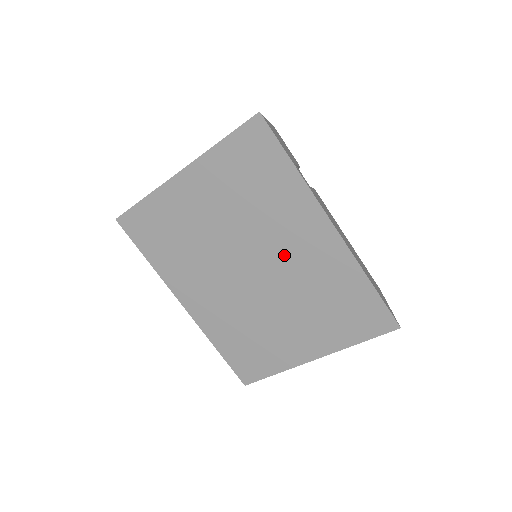
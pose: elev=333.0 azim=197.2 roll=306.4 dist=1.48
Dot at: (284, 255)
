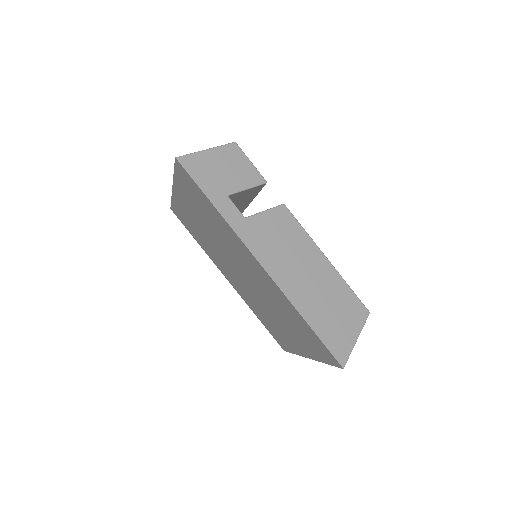
Dot at: (249, 271)
